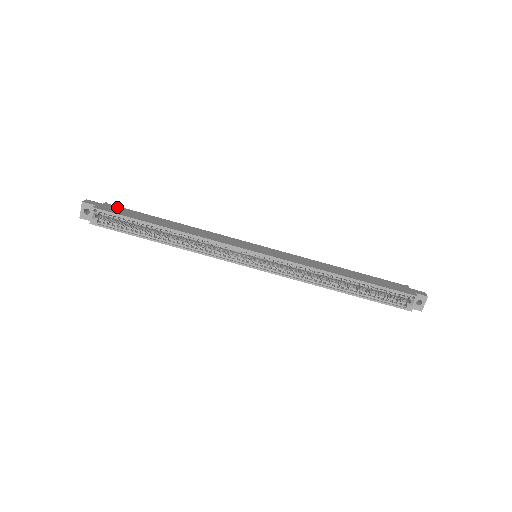
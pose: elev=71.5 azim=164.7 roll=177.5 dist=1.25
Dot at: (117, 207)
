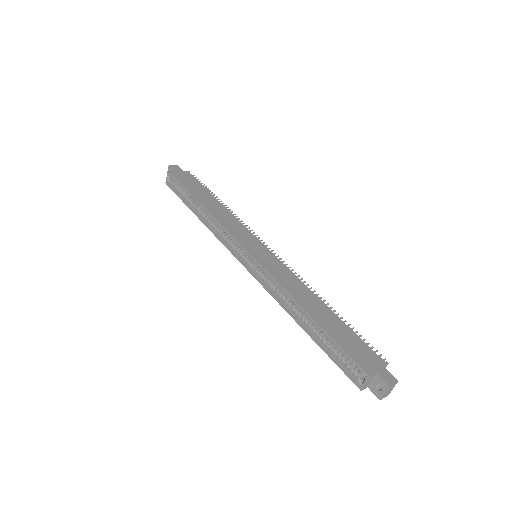
Dot at: (190, 176)
